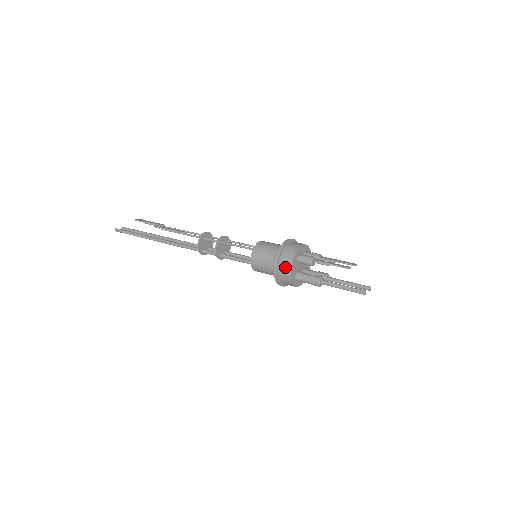
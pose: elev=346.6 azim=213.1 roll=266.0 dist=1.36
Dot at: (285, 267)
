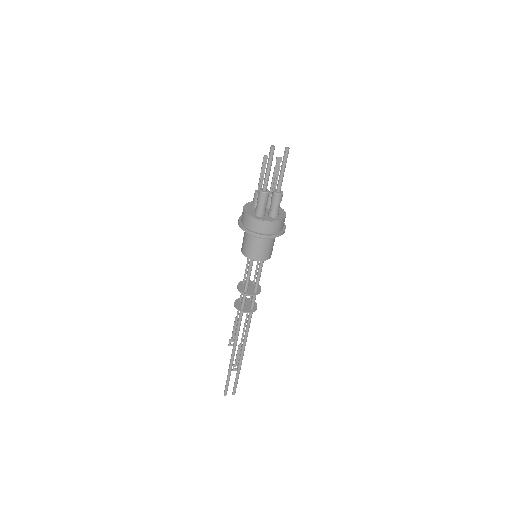
Dot at: (242, 214)
